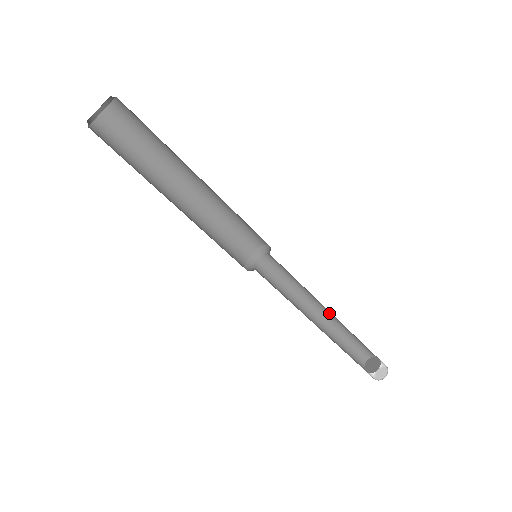
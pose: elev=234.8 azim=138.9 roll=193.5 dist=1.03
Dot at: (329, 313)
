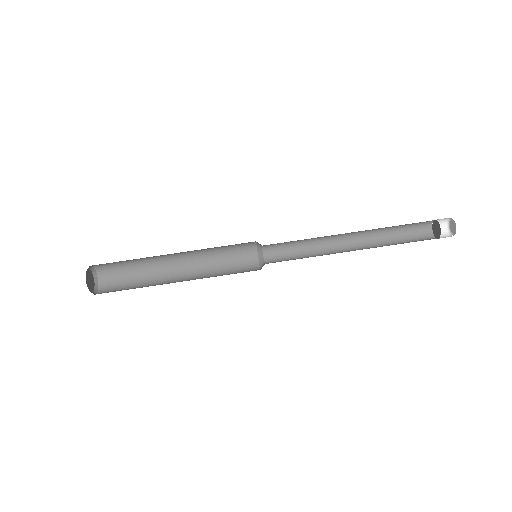
Dot at: (353, 237)
